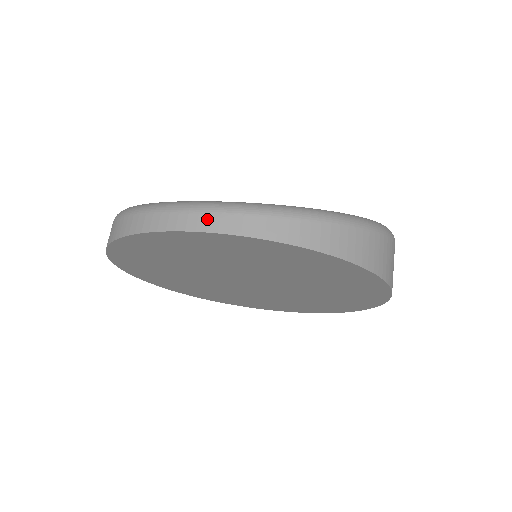
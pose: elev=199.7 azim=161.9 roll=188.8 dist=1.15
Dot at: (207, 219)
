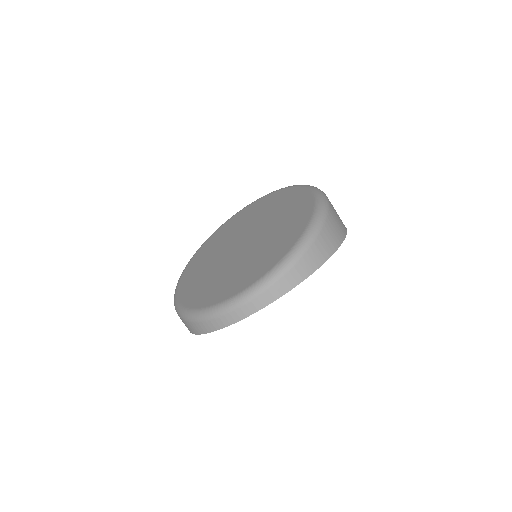
Dot at: (247, 308)
